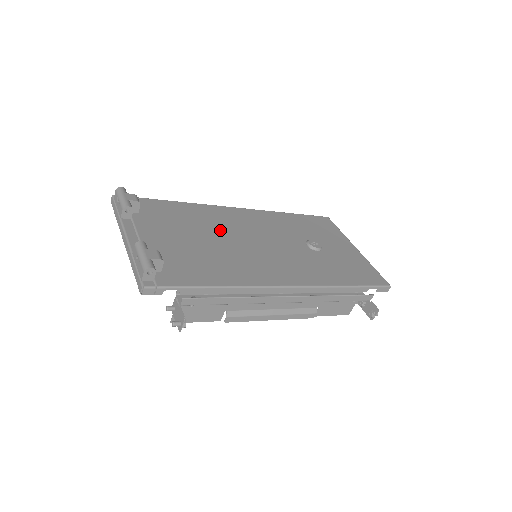
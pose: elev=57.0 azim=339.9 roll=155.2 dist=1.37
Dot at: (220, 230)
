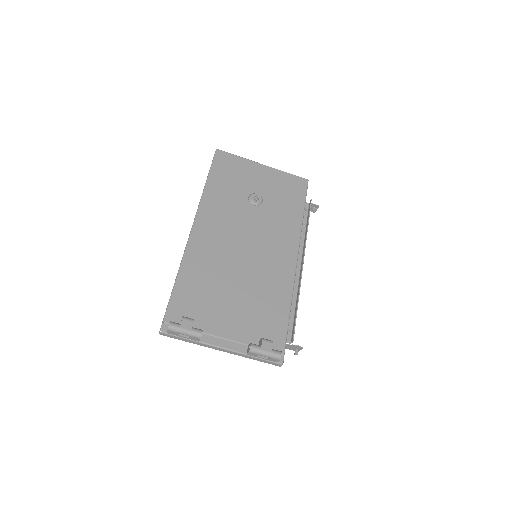
Dot at: (225, 266)
